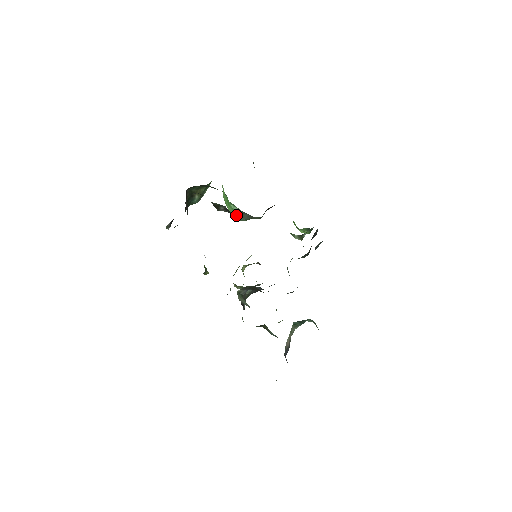
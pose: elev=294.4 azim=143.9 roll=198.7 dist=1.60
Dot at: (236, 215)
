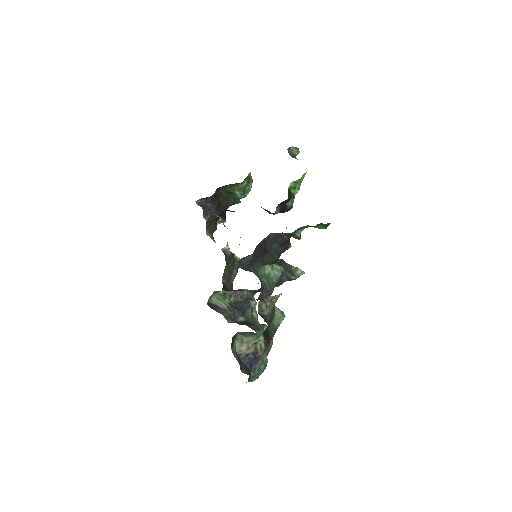
Dot at: occluded
